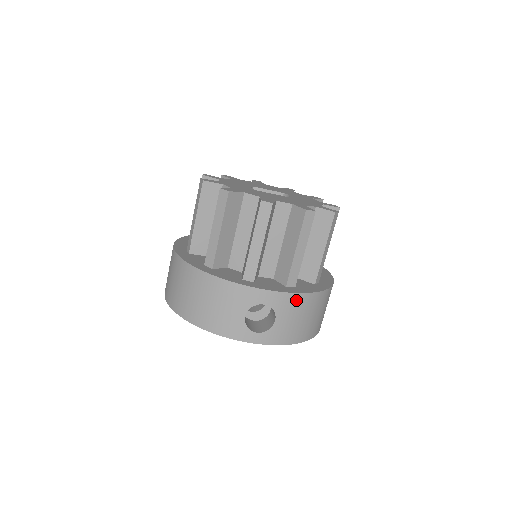
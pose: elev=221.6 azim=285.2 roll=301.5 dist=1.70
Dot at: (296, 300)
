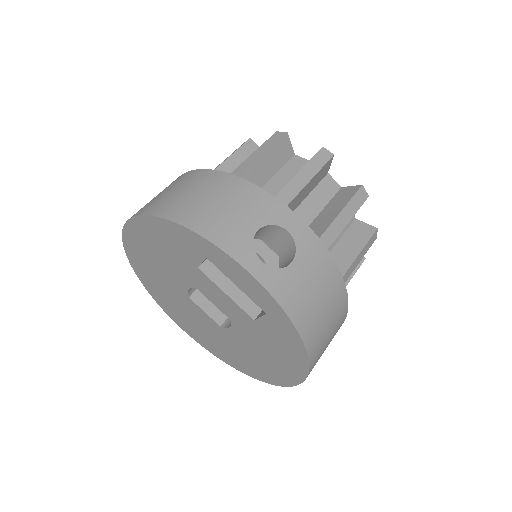
Dot at: (324, 260)
